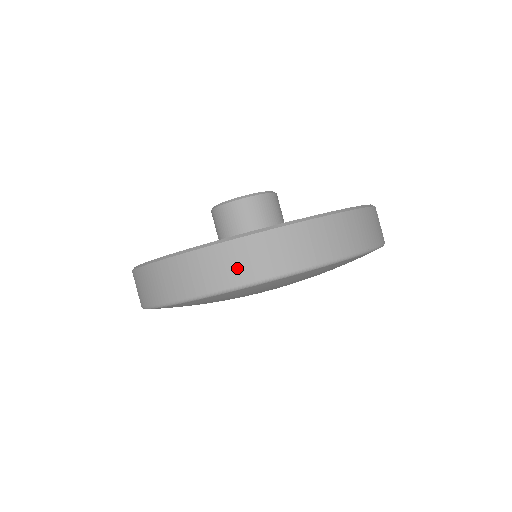
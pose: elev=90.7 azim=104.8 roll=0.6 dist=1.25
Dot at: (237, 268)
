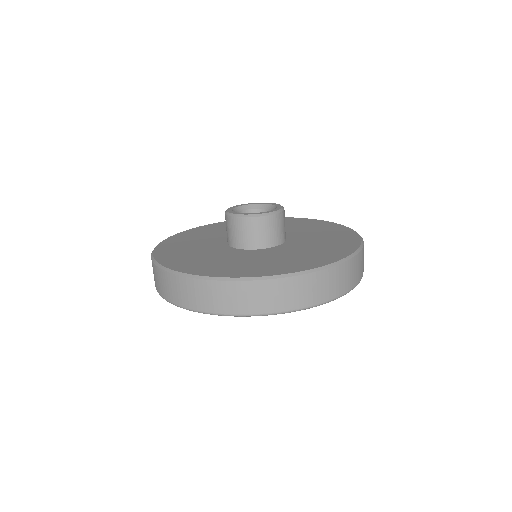
Dot at: (252, 302)
